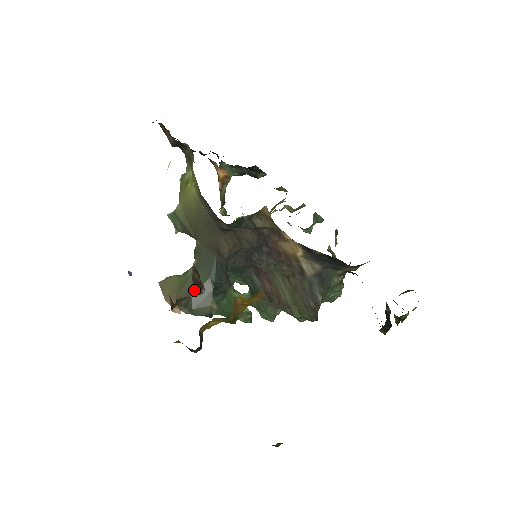
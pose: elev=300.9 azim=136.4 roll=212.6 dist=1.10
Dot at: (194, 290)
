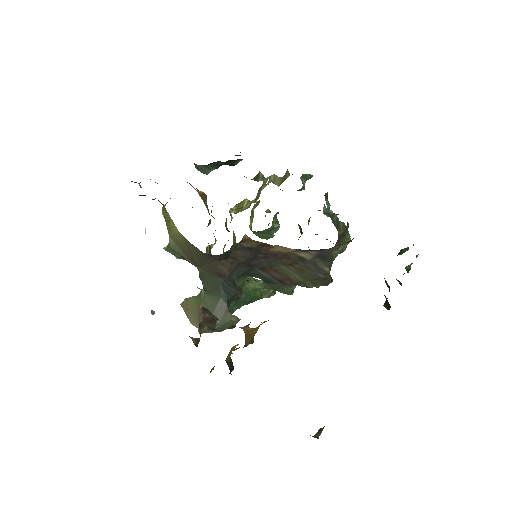
Dot at: (211, 312)
